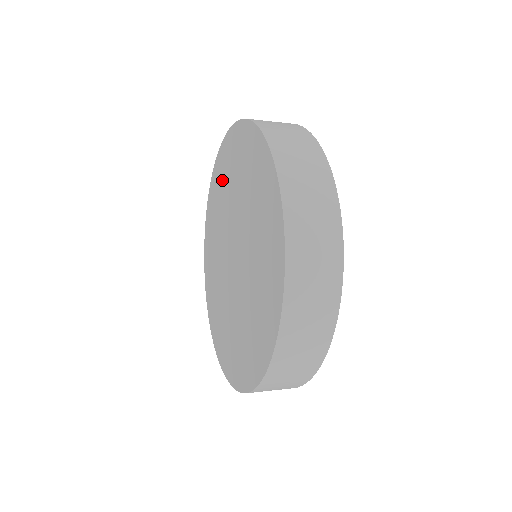
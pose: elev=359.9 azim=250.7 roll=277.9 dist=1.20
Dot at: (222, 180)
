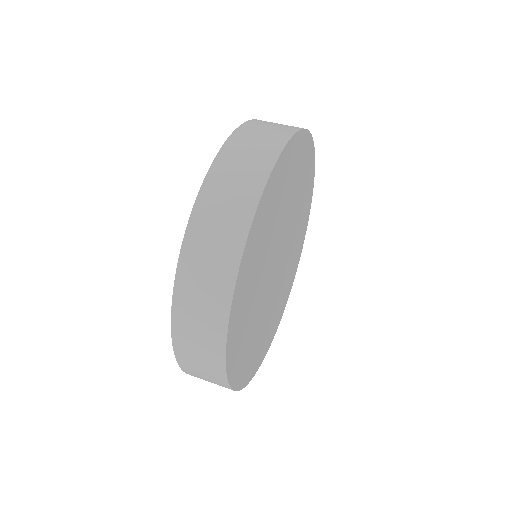
Dot at: occluded
